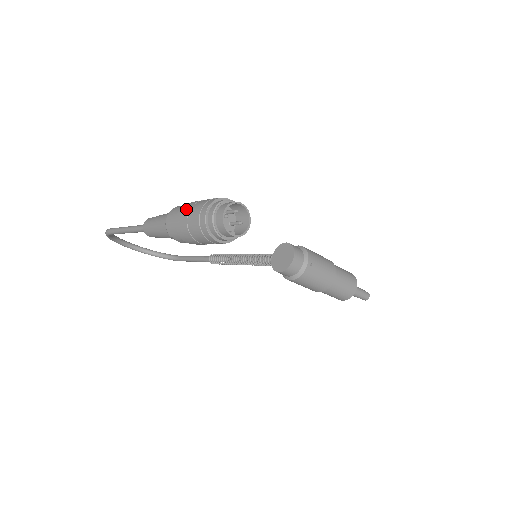
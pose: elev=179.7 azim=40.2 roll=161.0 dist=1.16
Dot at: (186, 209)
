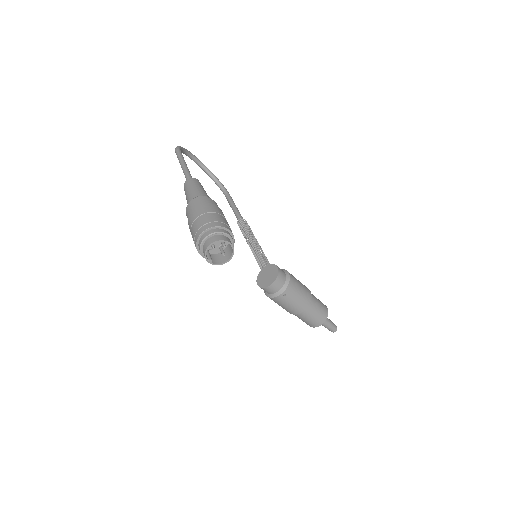
Dot at: (199, 212)
